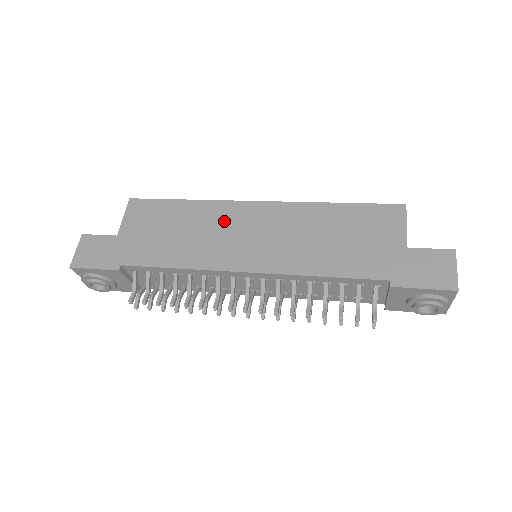
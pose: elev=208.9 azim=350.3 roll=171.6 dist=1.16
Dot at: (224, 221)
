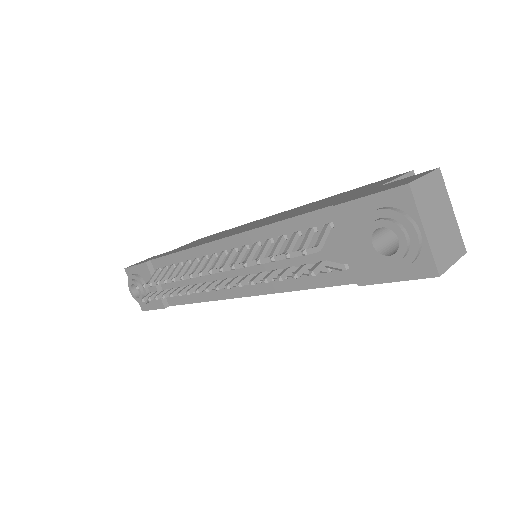
Dot at: occluded
